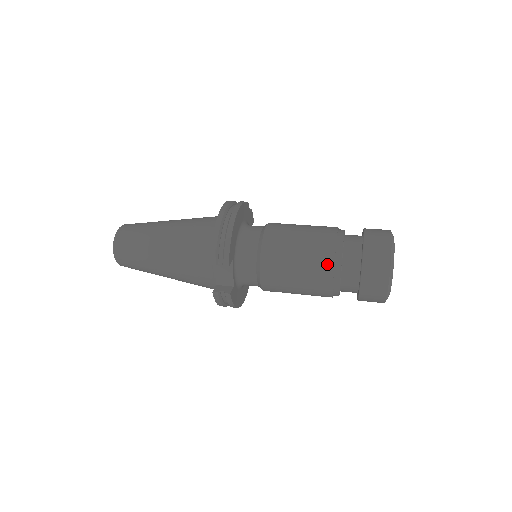
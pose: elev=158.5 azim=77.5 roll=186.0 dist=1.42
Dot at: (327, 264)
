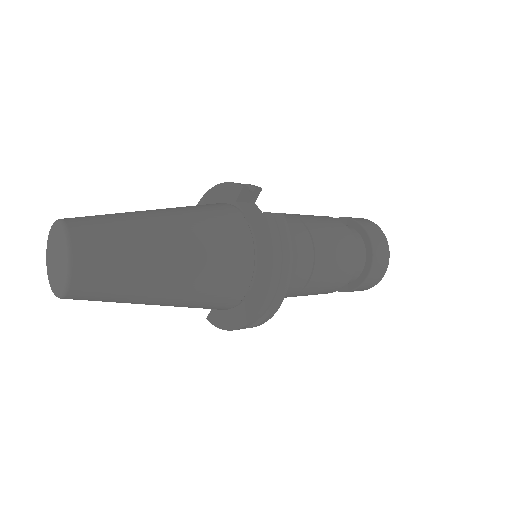
Dot at: (328, 217)
